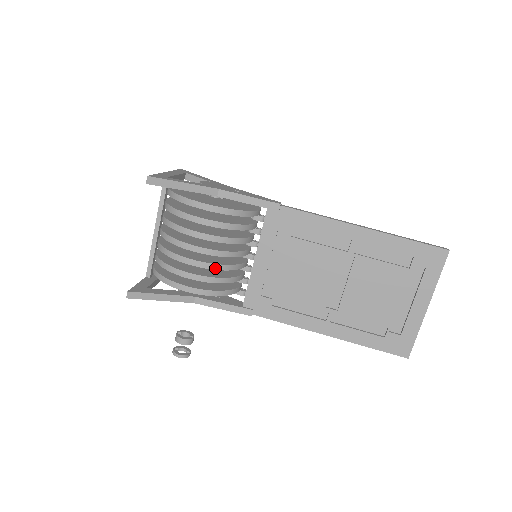
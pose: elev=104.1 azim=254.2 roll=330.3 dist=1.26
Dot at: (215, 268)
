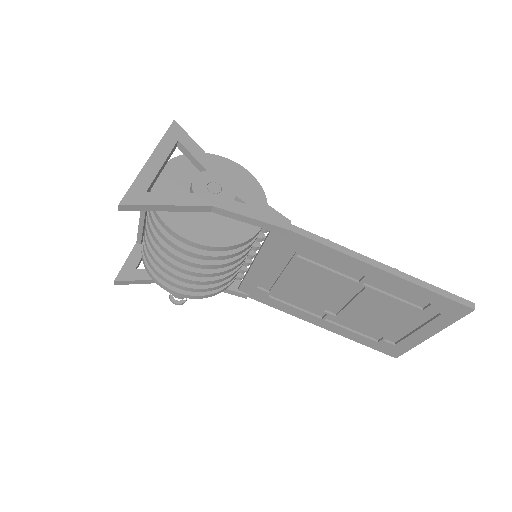
Dot at: (205, 284)
